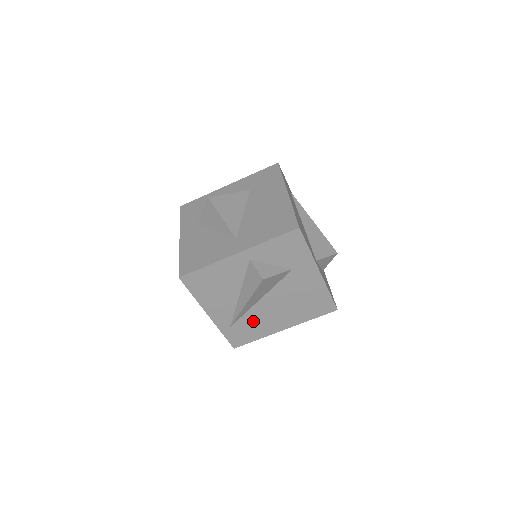
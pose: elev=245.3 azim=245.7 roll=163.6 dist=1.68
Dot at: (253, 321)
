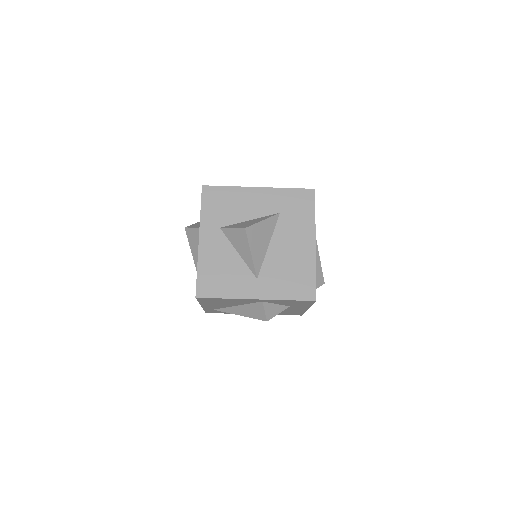
Dot at: occluded
